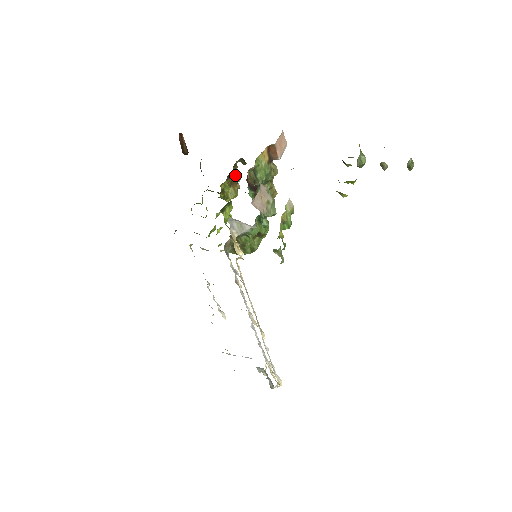
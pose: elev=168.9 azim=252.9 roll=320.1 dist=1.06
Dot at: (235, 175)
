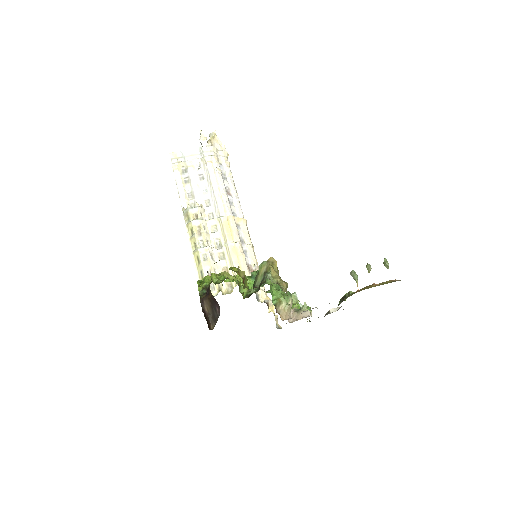
Dot at: (246, 284)
